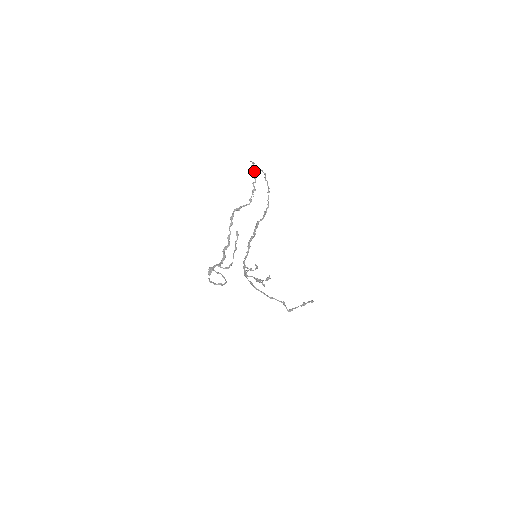
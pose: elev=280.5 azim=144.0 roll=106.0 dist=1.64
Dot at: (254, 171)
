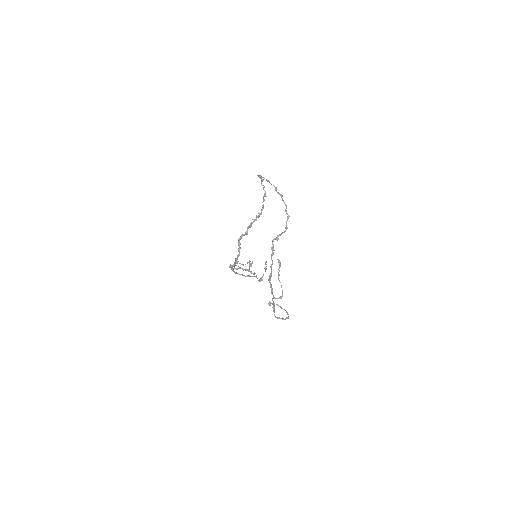
Dot at: (282, 196)
